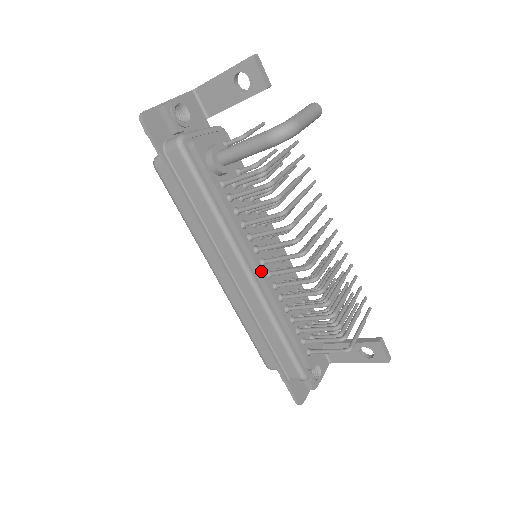
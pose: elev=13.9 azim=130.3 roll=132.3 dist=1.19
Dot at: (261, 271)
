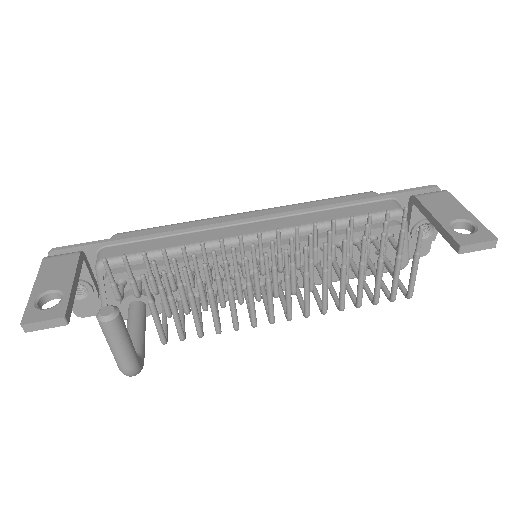
Dot at: occluded
